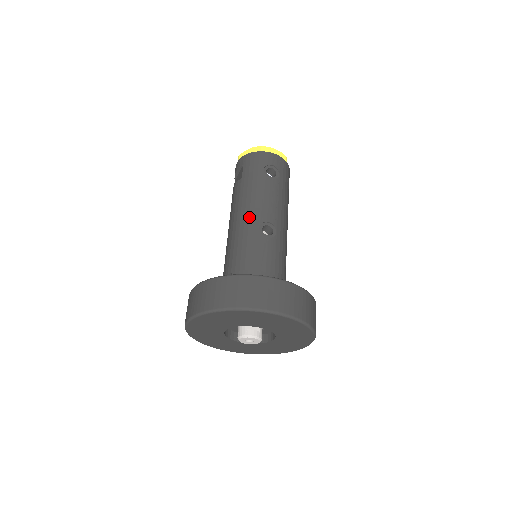
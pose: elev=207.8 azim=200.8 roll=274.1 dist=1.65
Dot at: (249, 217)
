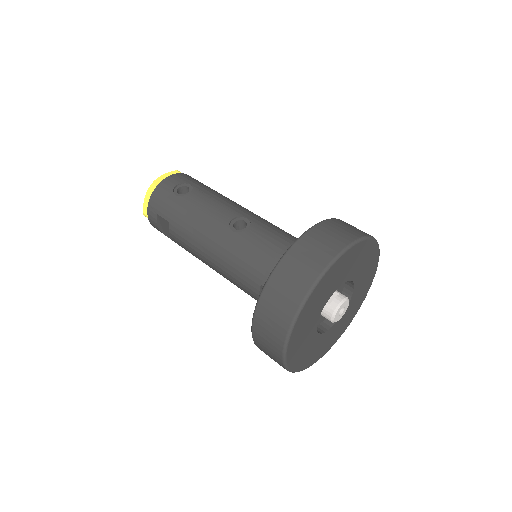
Dot at: (214, 235)
